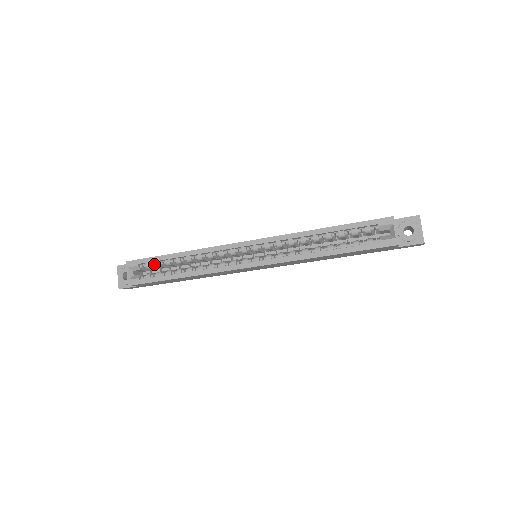
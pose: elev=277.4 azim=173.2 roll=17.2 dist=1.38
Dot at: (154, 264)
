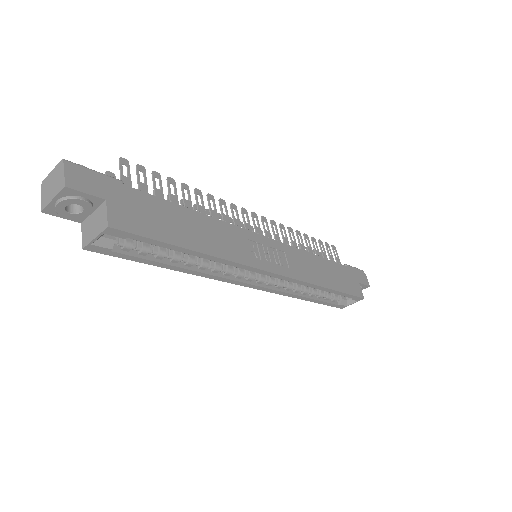
Dot at: (149, 241)
